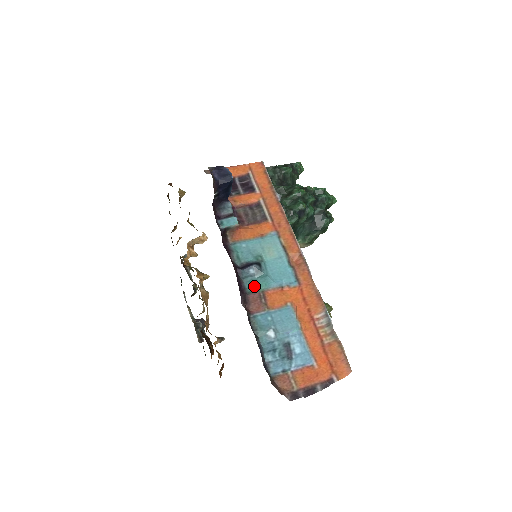
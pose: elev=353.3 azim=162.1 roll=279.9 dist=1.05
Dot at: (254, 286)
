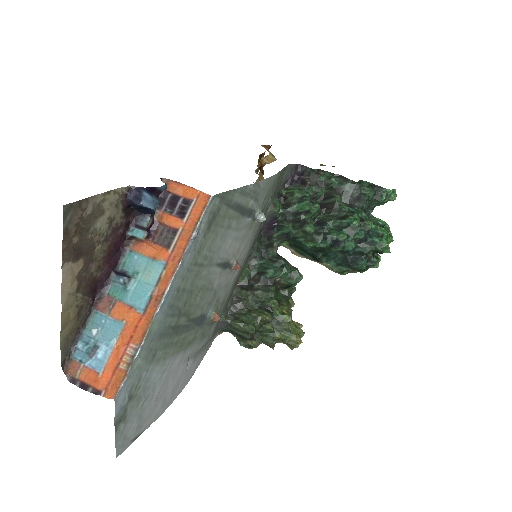
Dot at: (115, 292)
